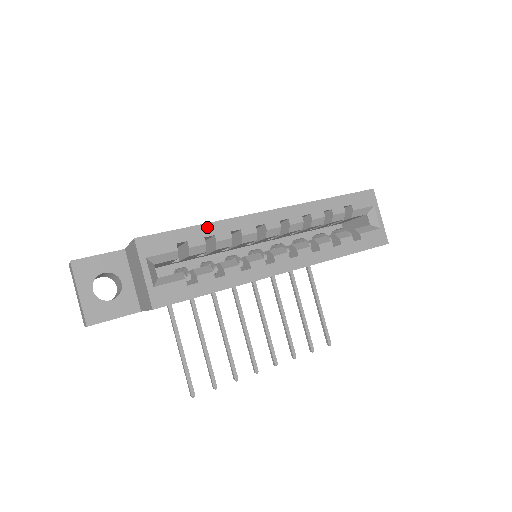
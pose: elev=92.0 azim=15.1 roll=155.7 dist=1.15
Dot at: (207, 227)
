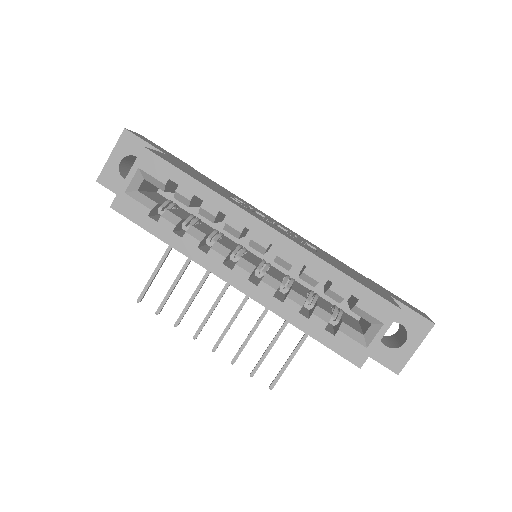
Dot at: (204, 189)
